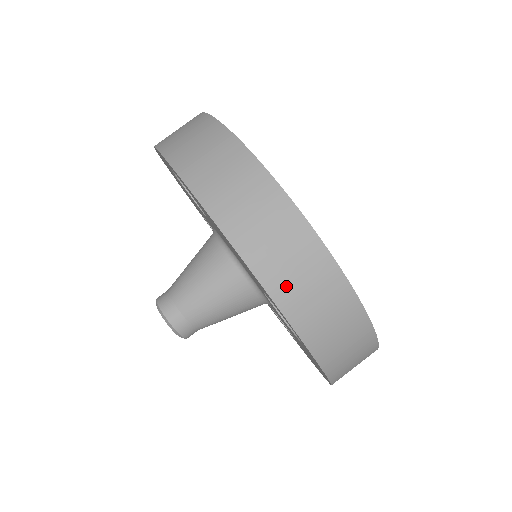
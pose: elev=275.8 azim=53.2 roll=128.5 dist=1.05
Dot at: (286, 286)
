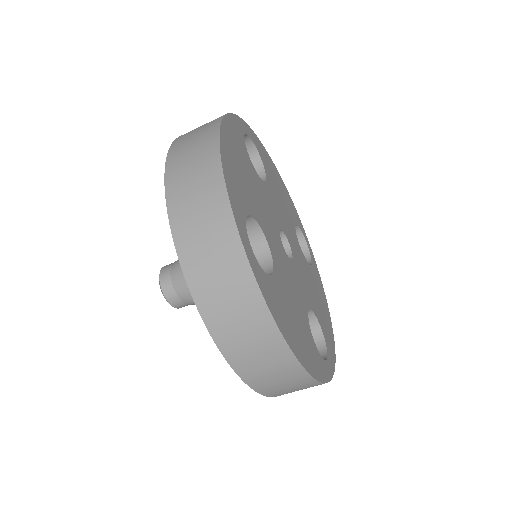
Dot at: (282, 393)
